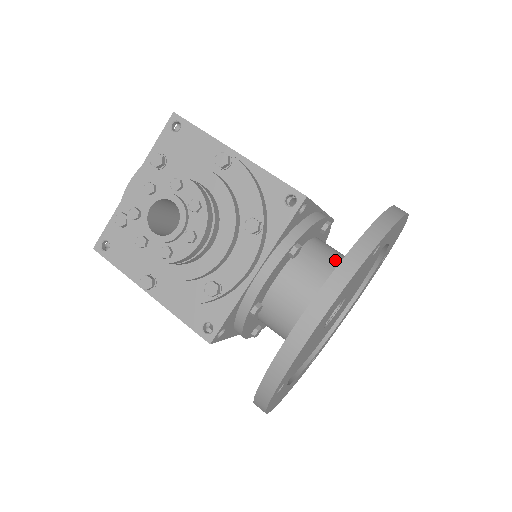
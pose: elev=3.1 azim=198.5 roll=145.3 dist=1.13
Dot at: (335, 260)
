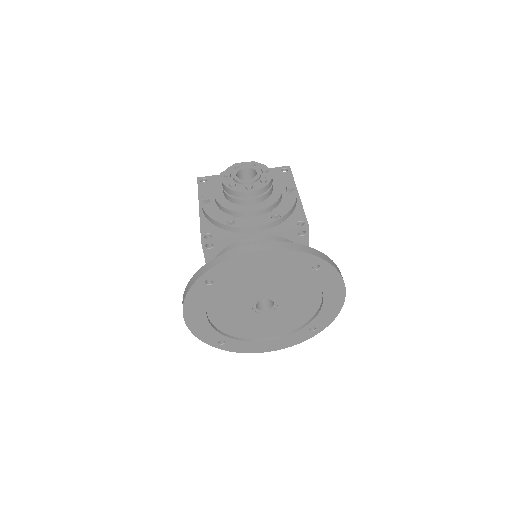
Dot at: occluded
